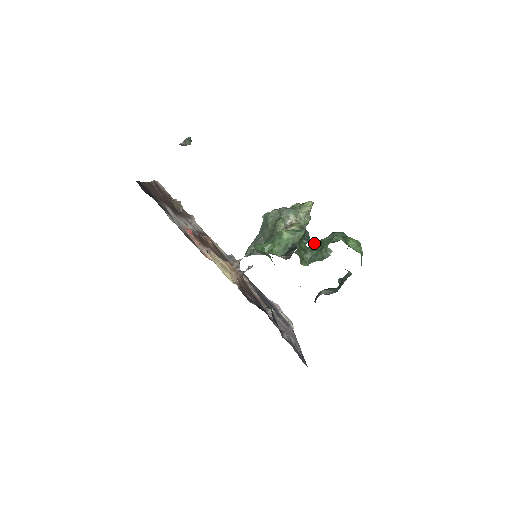
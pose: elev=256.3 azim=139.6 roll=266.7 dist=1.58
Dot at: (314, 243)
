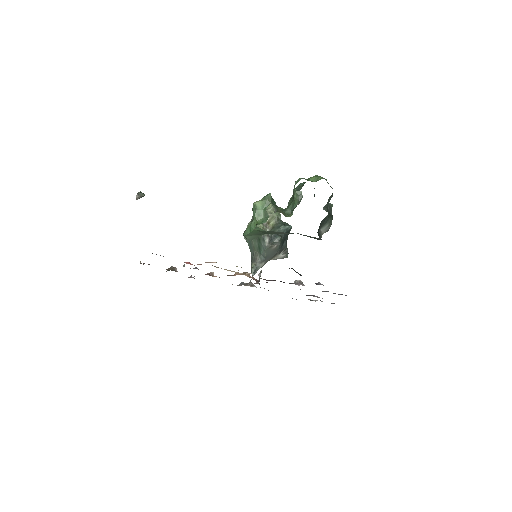
Dot at: occluded
